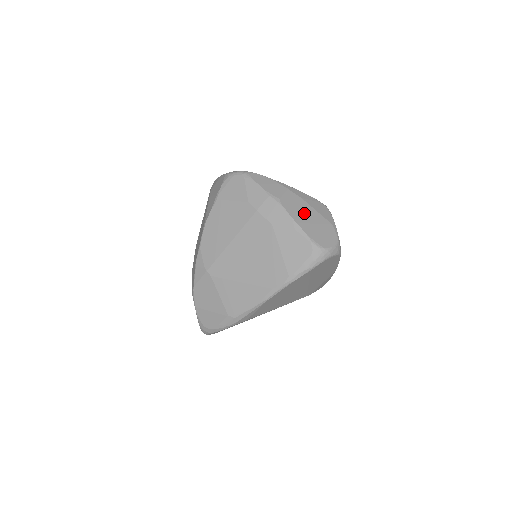
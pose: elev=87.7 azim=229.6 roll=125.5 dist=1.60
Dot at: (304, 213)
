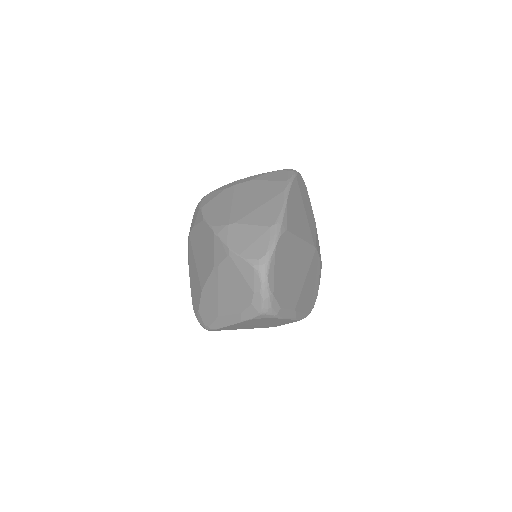
Dot at: occluded
